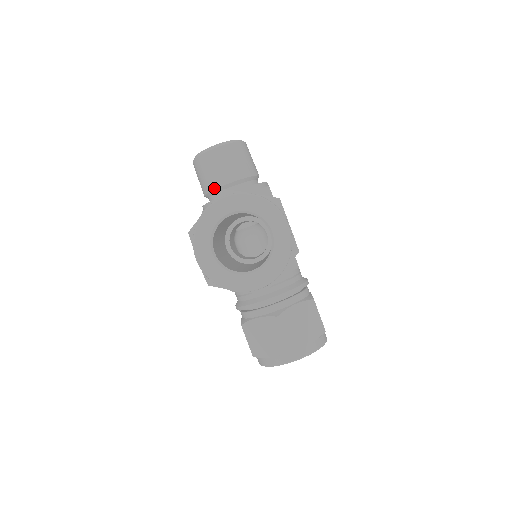
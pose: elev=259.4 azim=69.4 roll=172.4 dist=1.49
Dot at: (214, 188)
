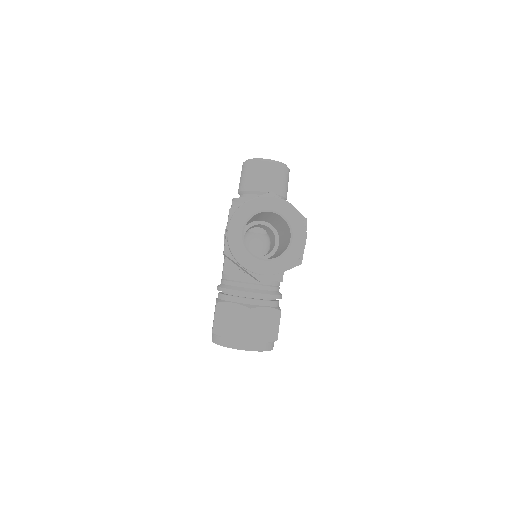
Dot at: (252, 189)
